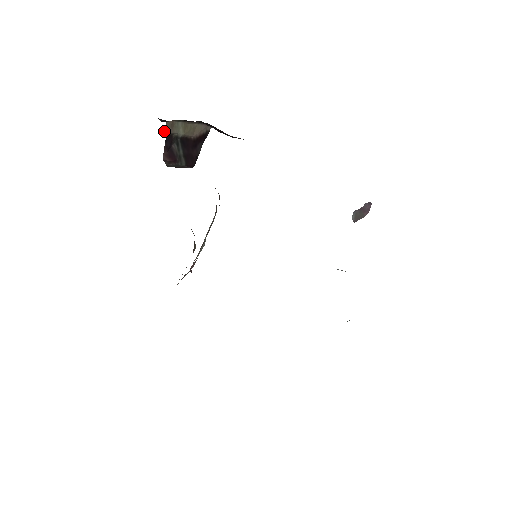
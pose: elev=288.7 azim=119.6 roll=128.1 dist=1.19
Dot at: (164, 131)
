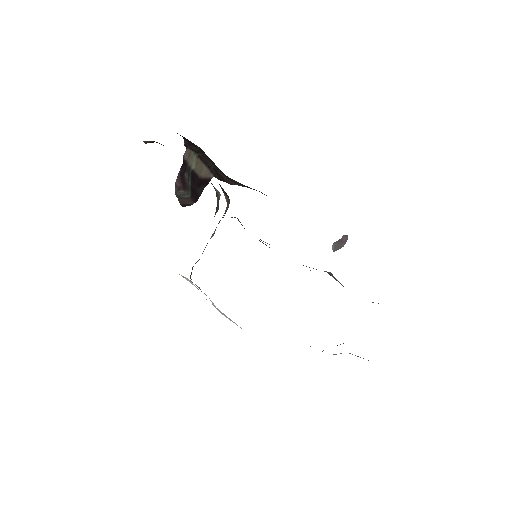
Dot at: (183, 156)
